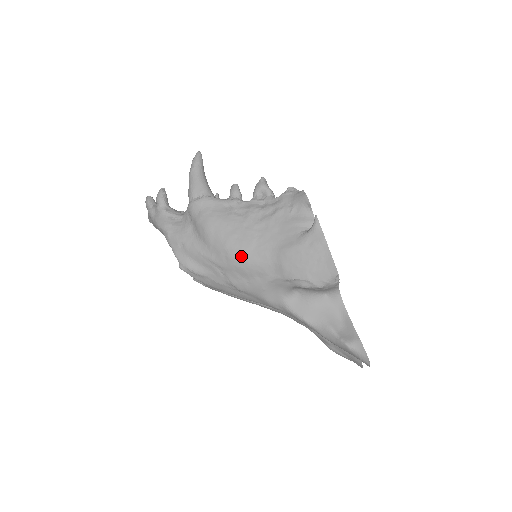
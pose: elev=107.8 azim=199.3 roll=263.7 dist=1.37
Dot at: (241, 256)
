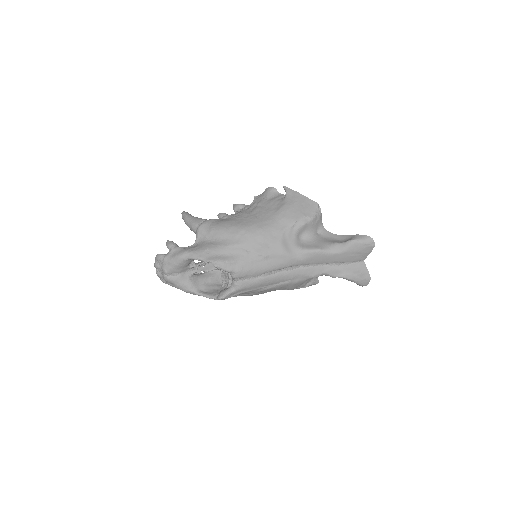
Dot at: (255, 228)
